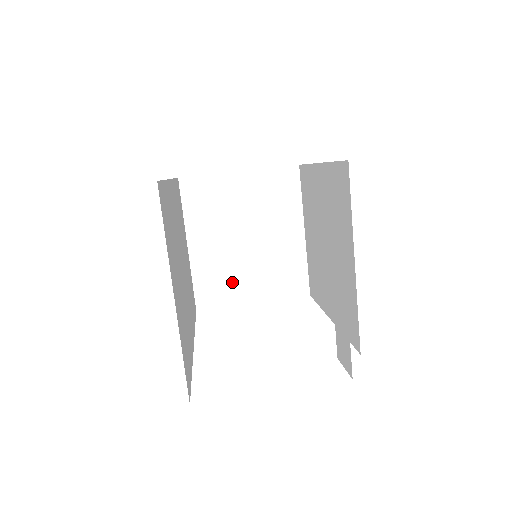
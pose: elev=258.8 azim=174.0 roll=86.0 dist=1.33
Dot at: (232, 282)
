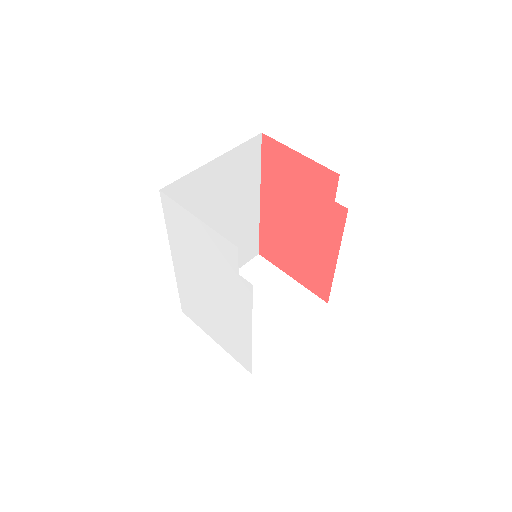
Dot at: occluded
